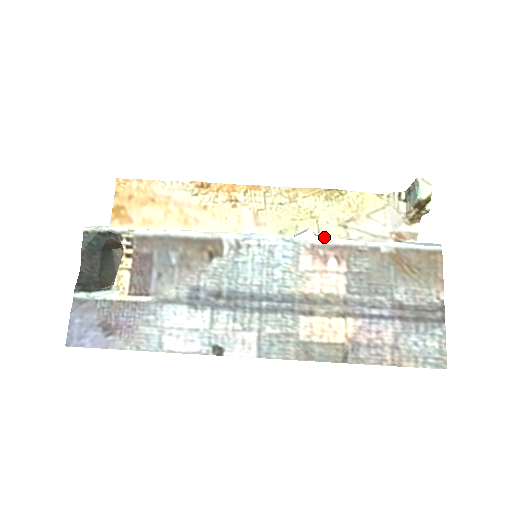
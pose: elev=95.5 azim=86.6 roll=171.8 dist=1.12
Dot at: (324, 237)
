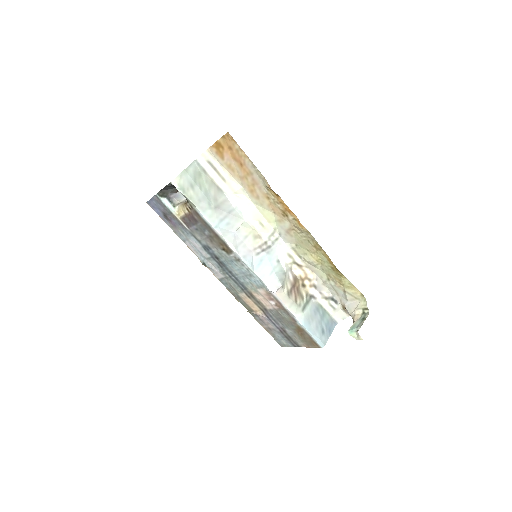
Dot at: (279, 297)
